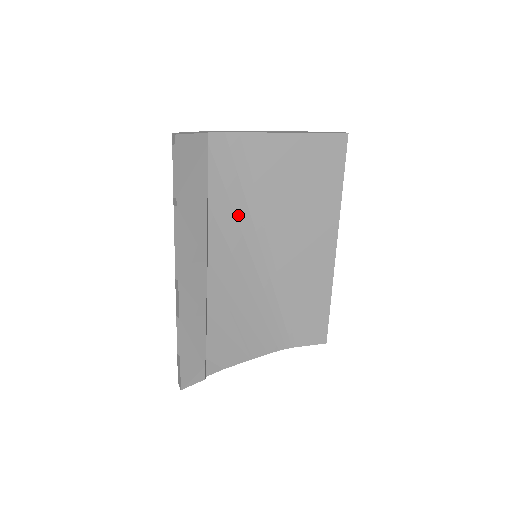
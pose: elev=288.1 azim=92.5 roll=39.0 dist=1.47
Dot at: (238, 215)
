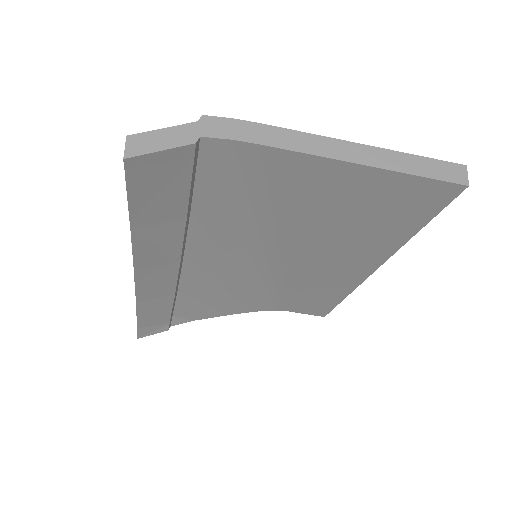
Dot at: (238, 223)
